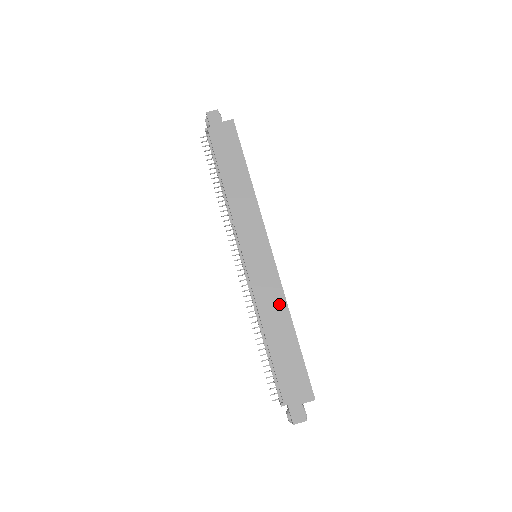
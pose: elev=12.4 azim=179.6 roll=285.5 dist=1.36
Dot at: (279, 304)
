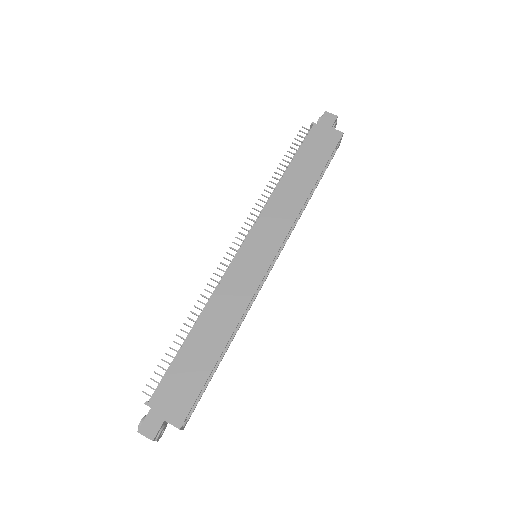
Dot at: (234, 311)
